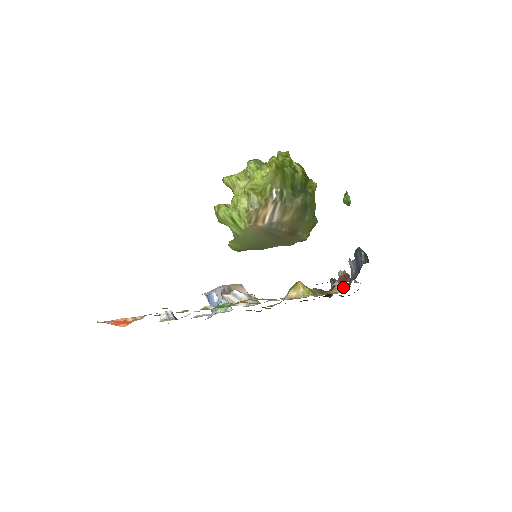
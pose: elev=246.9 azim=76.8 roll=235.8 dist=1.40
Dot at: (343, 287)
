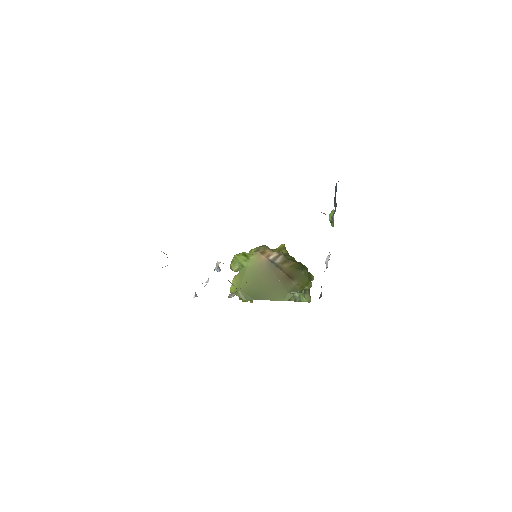
Dot at: occluded
